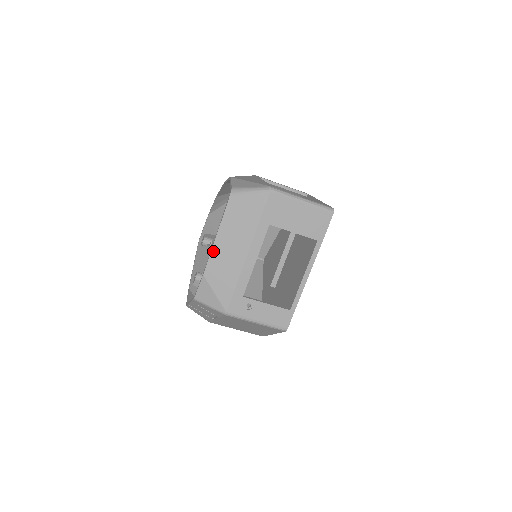
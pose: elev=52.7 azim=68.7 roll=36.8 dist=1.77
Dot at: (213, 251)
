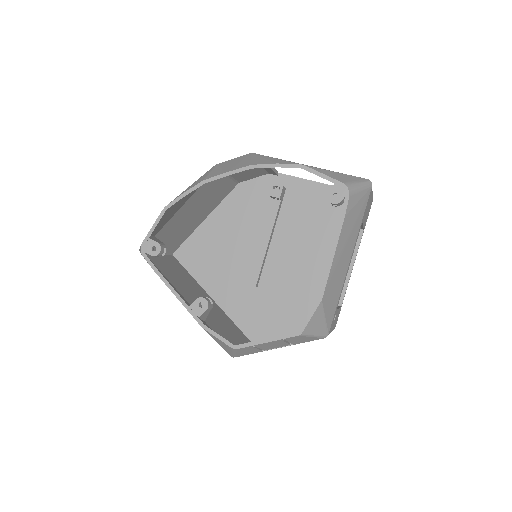
Dot at: (332, 267)
